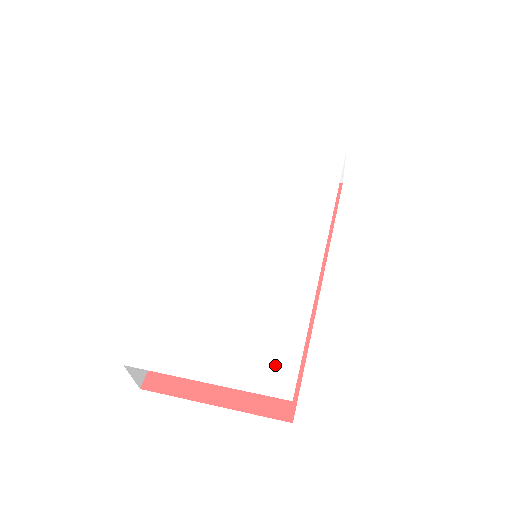
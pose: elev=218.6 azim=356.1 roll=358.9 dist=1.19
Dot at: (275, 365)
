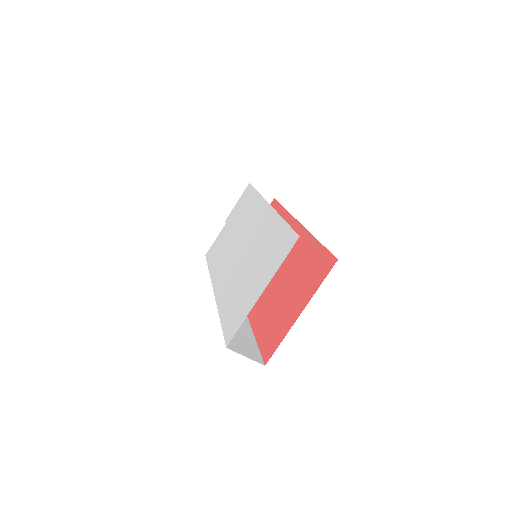
Dot at: (283, 245)
